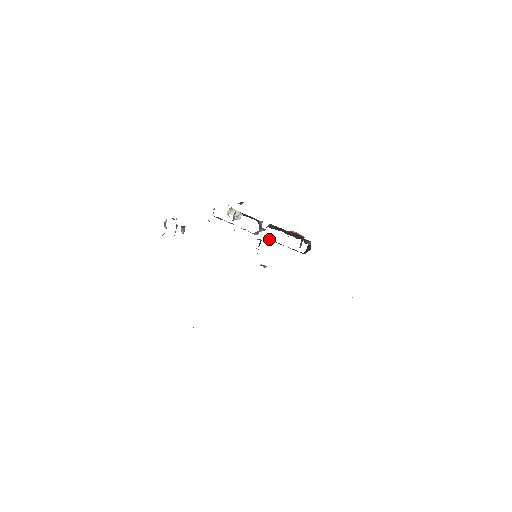
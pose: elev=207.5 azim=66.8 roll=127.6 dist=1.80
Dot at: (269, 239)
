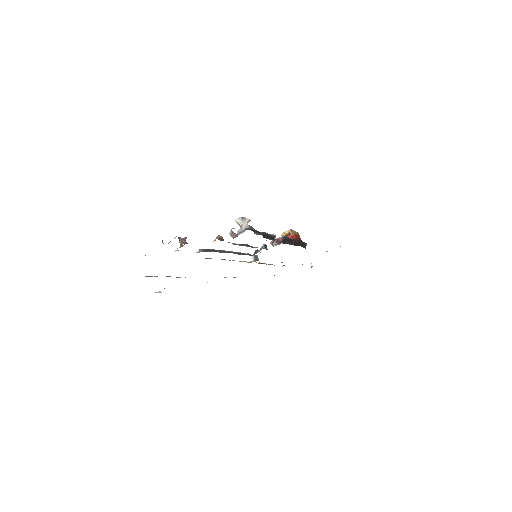
Dot at: occluded
